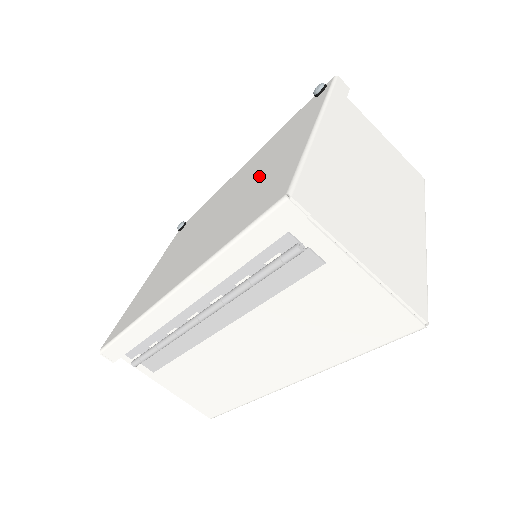
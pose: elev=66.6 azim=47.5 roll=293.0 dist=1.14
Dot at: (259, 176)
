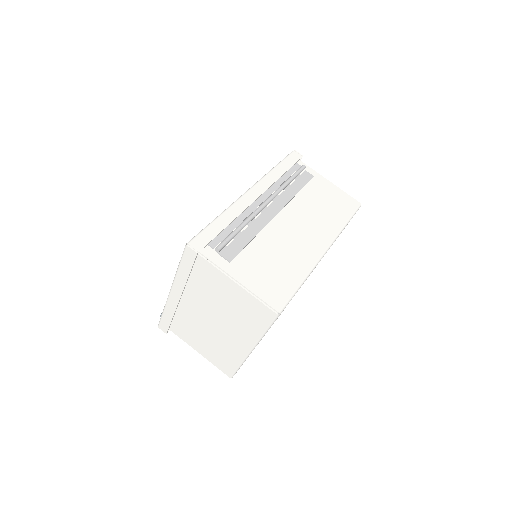
Dot at: occluded
